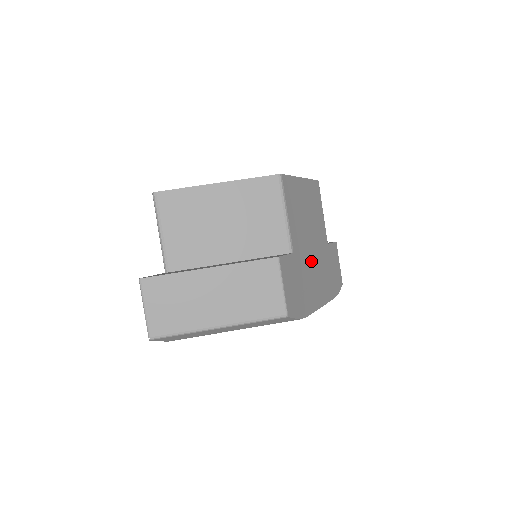
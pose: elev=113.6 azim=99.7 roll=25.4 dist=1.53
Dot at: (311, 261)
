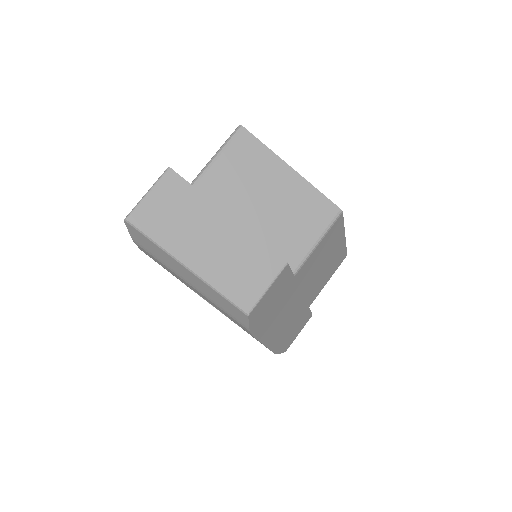
Dot at: (293, 301)
